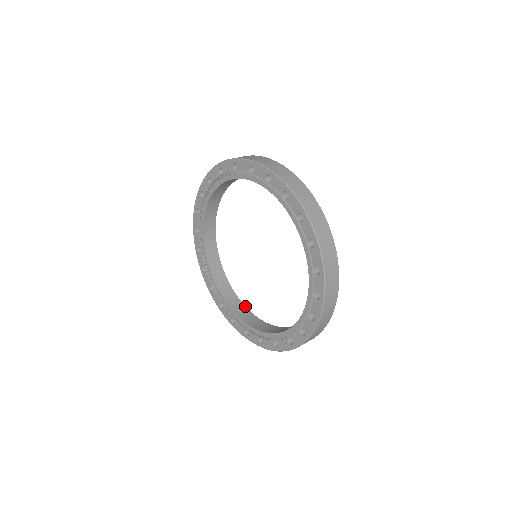
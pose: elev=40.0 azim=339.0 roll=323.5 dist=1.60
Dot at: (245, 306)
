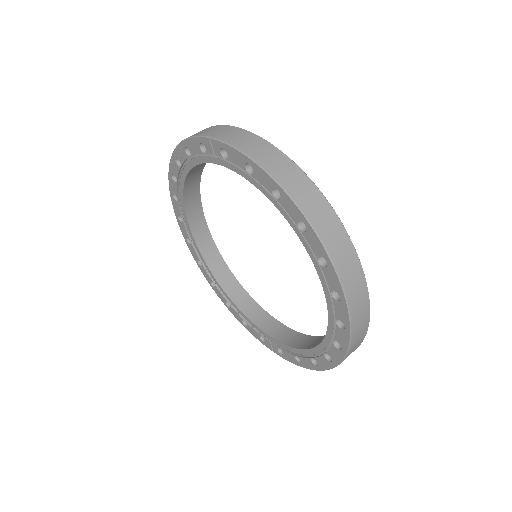
Dot at: occluded
